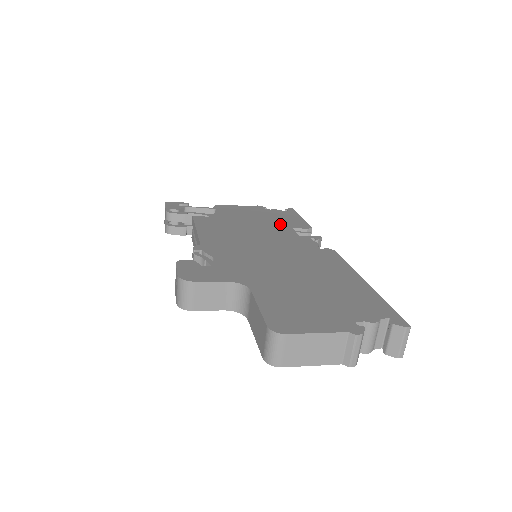
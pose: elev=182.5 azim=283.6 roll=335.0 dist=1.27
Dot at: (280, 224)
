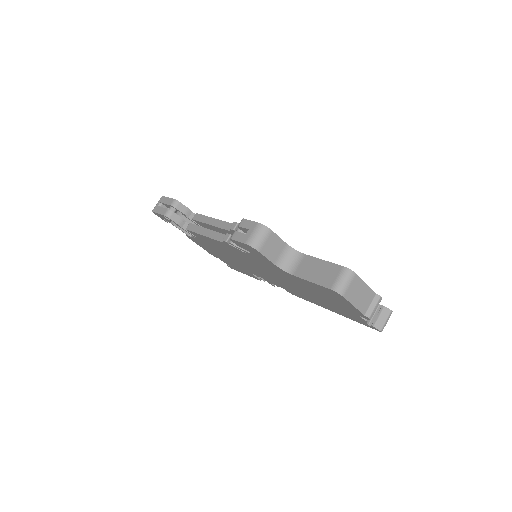
Dot at: occluded
